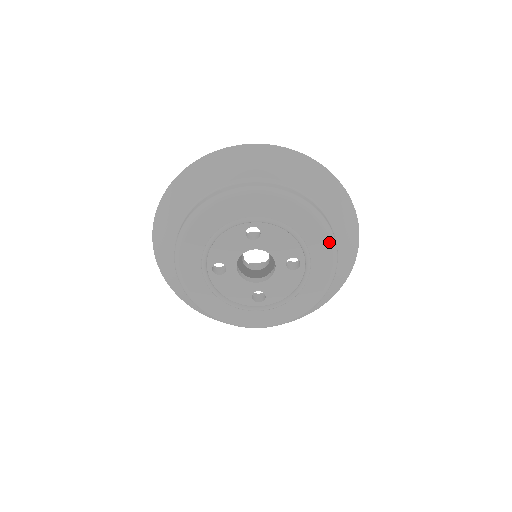
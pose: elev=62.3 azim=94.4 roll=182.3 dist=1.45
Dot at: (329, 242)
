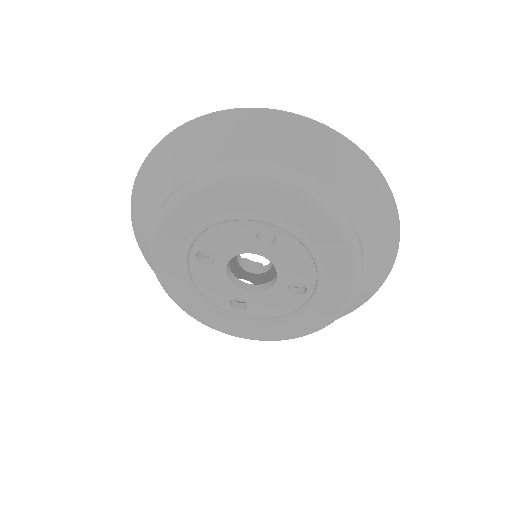
Dot at: (353, 284)
